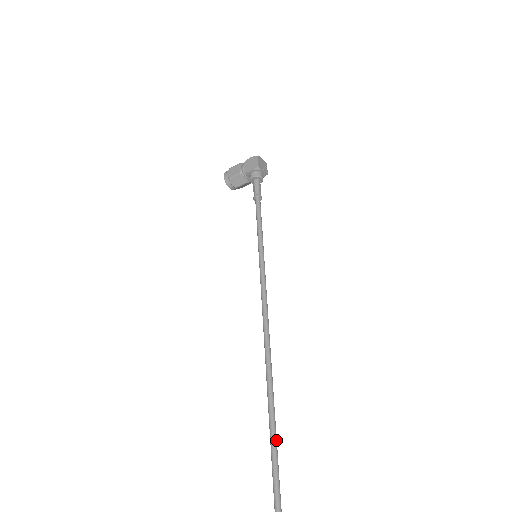
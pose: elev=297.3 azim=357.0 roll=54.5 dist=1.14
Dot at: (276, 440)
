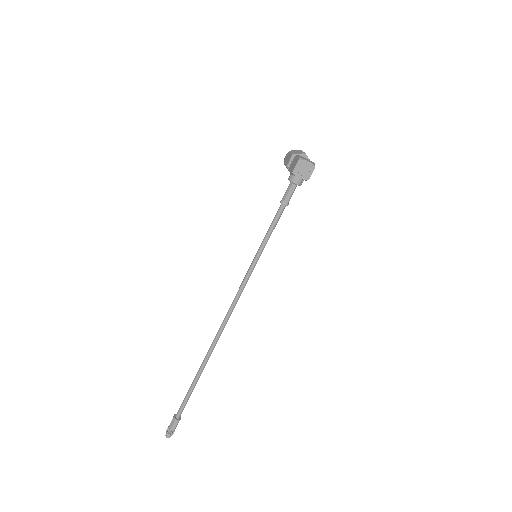
Dot at: (196, 381)
